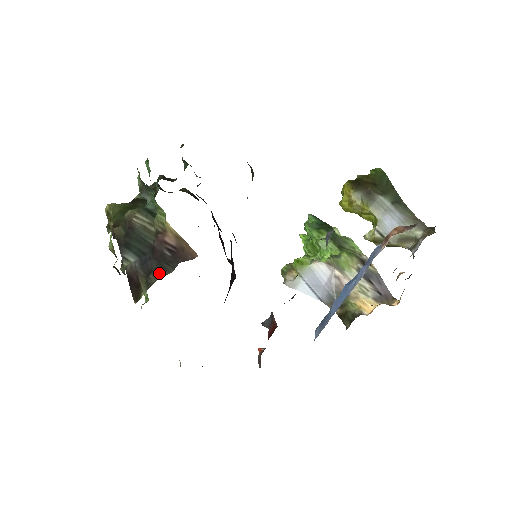
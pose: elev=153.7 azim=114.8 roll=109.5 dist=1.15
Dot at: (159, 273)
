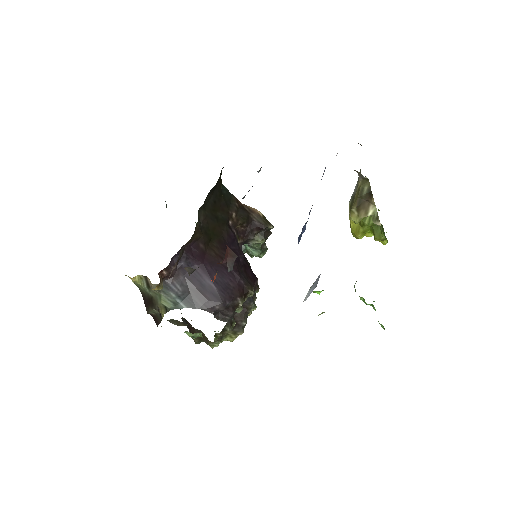
Dot at: occluded
